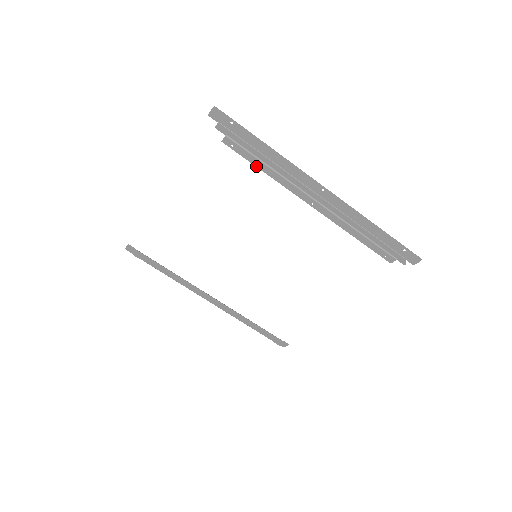
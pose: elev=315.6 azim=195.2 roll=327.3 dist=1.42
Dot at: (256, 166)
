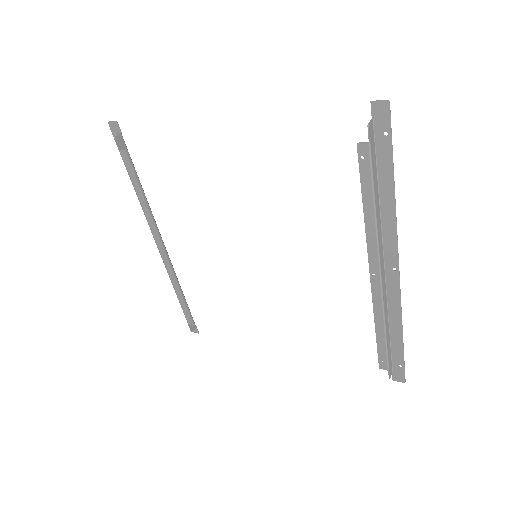
Dot at: (363, 197)
